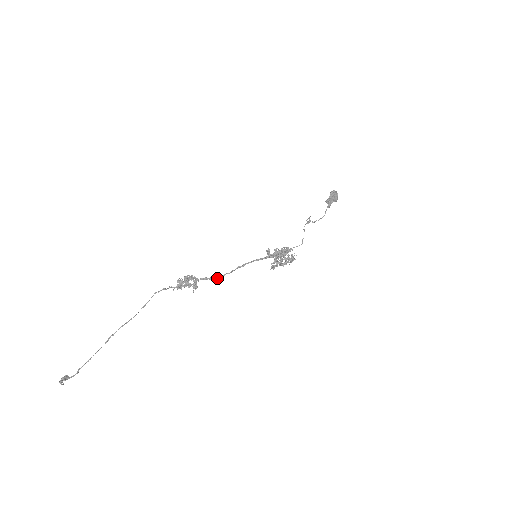
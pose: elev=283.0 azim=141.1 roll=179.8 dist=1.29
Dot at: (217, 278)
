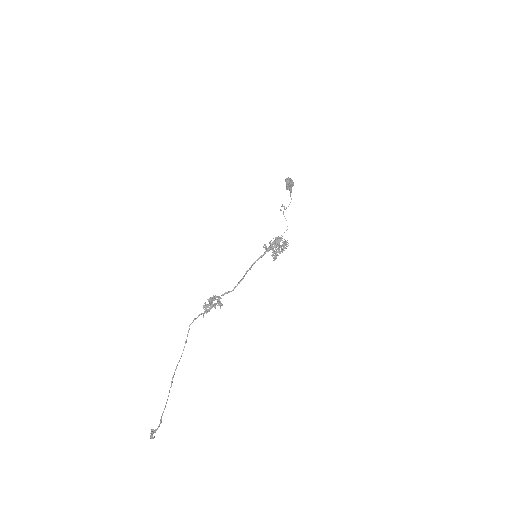
Dot at: occluded
